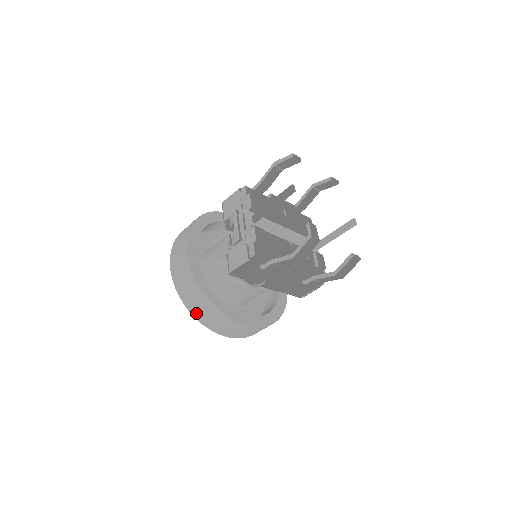
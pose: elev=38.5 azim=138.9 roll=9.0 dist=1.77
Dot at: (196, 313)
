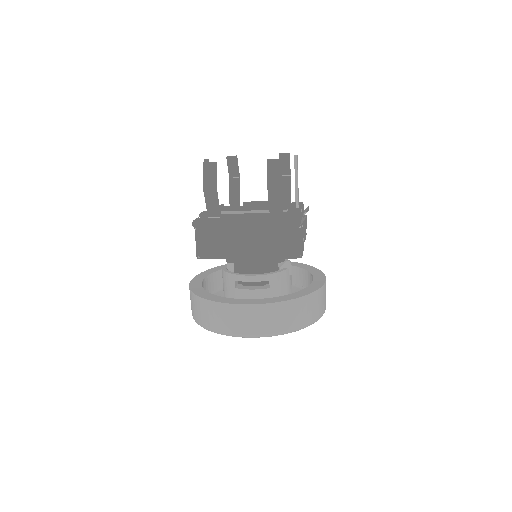
Dot at: (204, 323)
